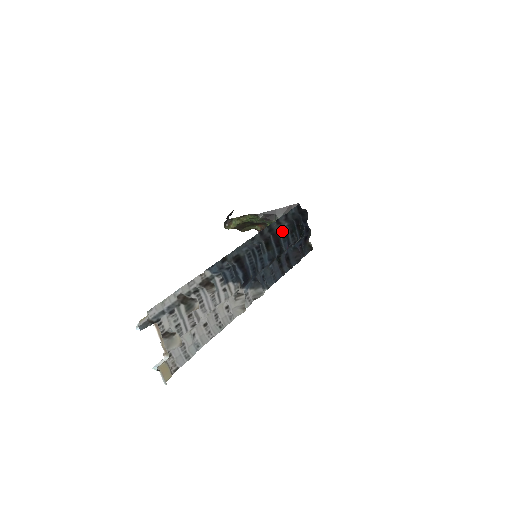
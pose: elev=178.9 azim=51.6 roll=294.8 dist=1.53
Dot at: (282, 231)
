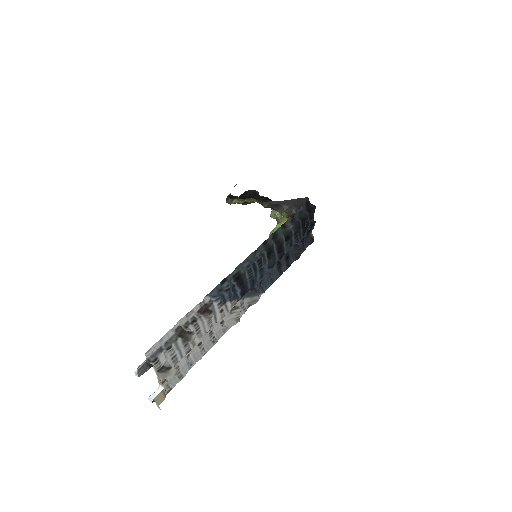
Dot at: (286, 235)
